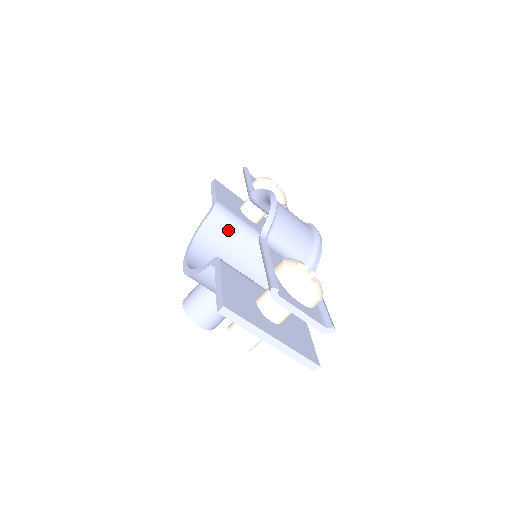
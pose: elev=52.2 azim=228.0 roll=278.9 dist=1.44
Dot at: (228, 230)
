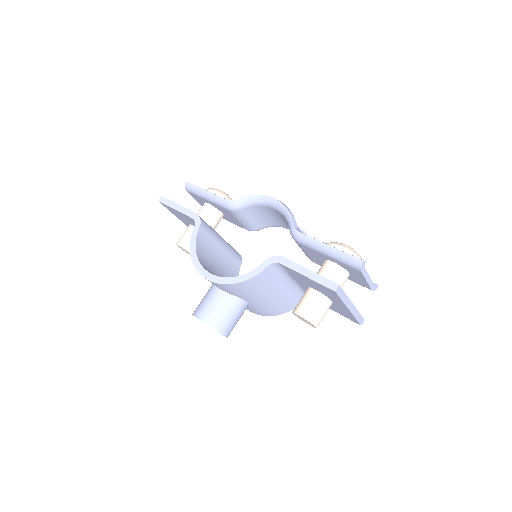
Dot at: (211, 241)
